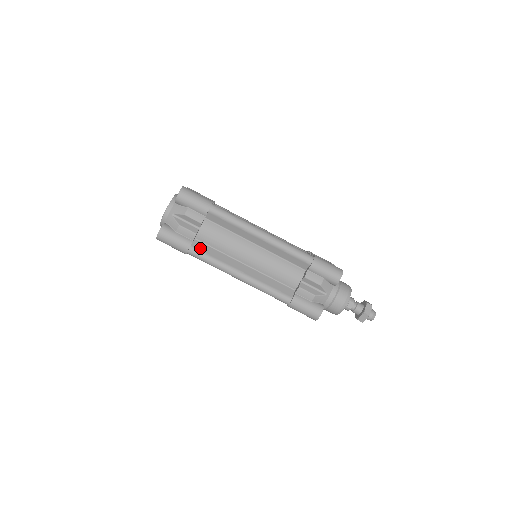
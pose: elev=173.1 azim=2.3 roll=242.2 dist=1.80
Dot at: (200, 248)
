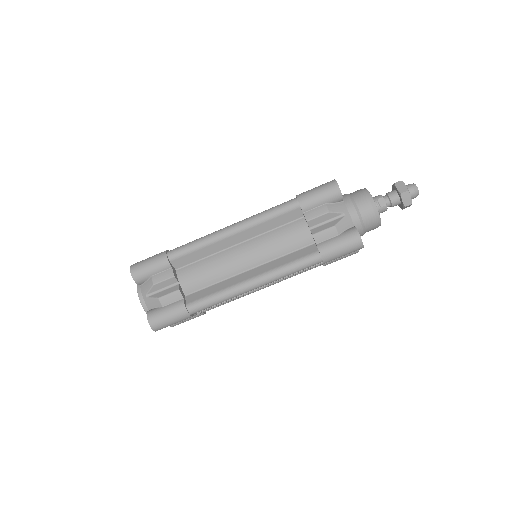
Dot at: (196, 298)
